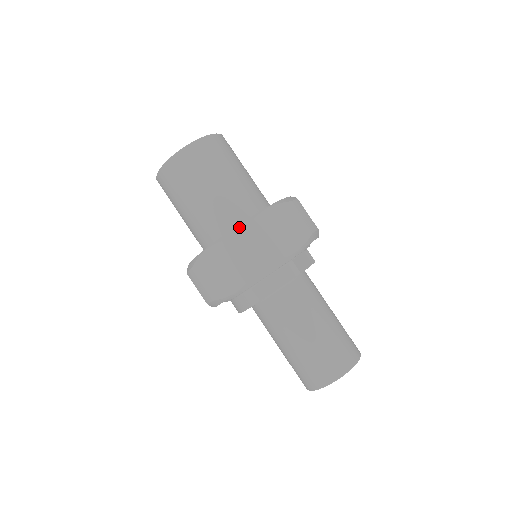
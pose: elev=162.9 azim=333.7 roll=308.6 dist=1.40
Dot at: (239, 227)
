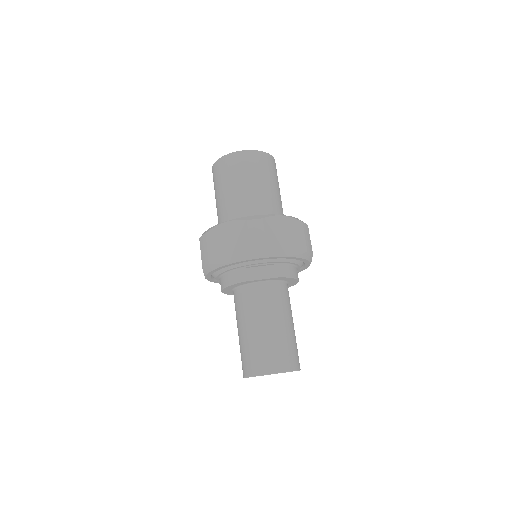
Dot at: (206, 231)
